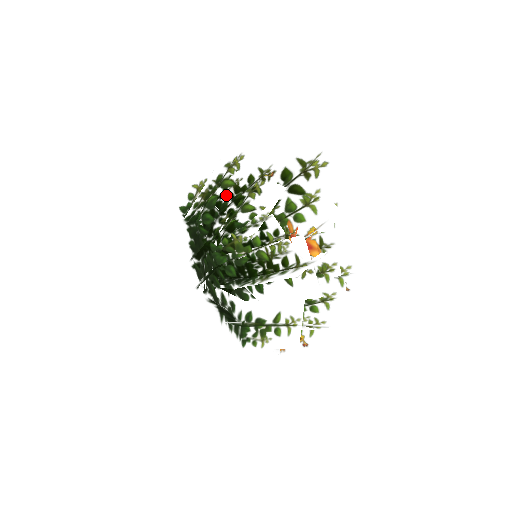
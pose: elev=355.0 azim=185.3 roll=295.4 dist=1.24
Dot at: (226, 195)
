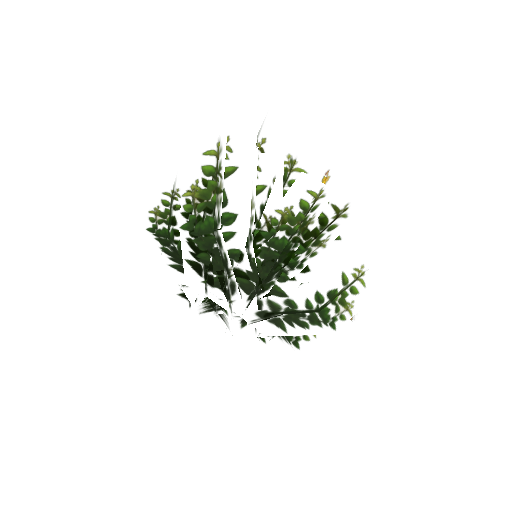
Dot at: (234, 183)
